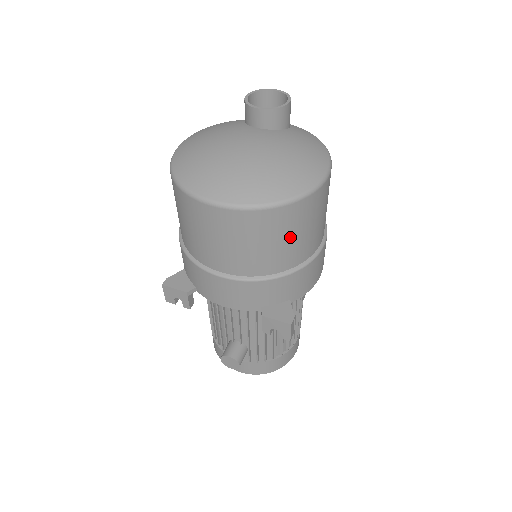
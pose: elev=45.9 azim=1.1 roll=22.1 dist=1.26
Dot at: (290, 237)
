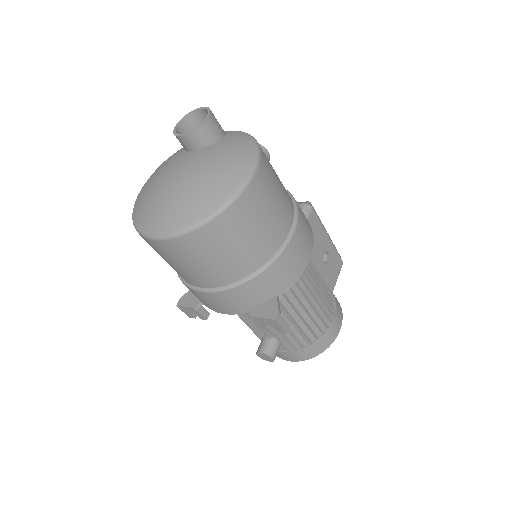
Dot at: (236, 244)
